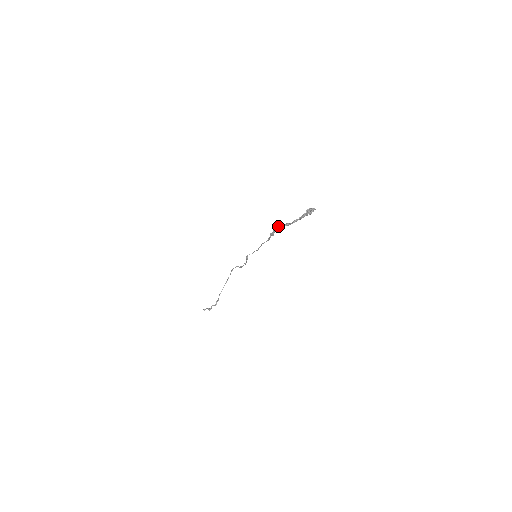
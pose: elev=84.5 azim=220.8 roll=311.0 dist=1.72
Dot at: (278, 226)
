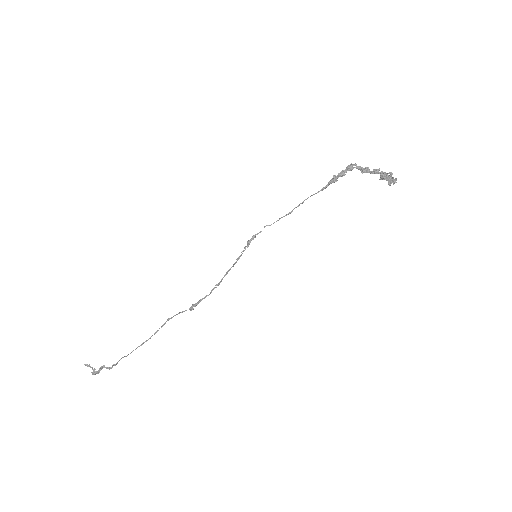
Dot at: (352, 166)
